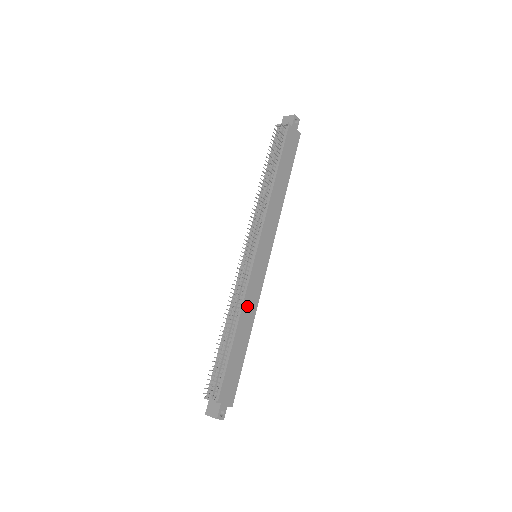
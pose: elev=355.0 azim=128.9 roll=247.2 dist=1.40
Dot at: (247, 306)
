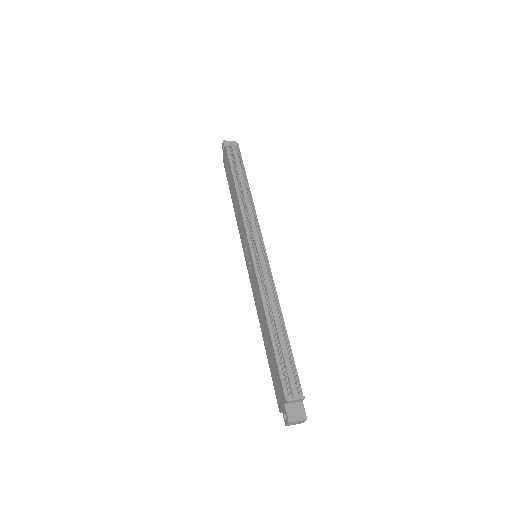
Dot at: occluded
